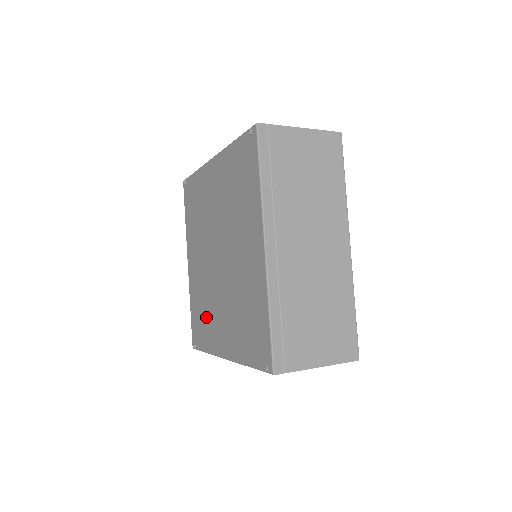
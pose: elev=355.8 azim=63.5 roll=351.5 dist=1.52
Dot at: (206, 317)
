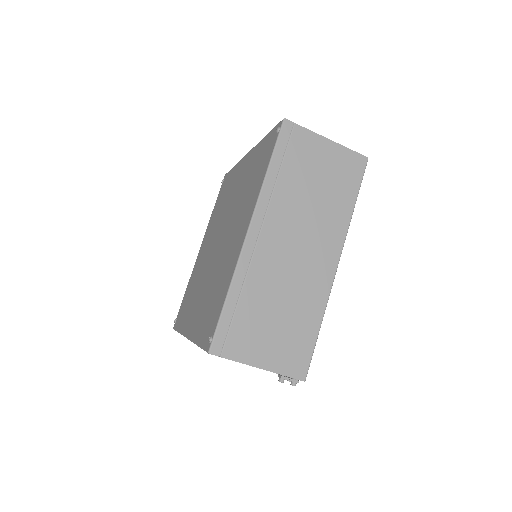
Dot at: (218, 284)
